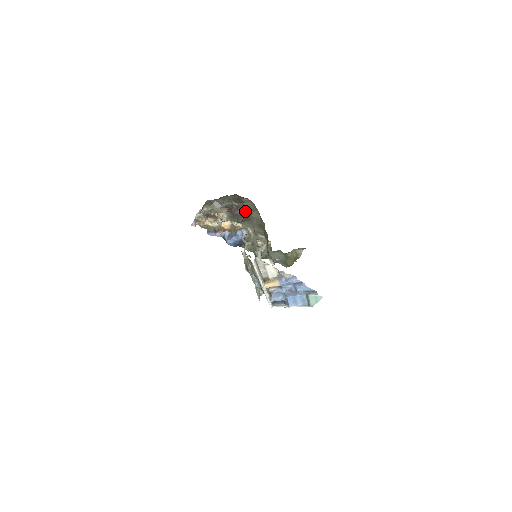
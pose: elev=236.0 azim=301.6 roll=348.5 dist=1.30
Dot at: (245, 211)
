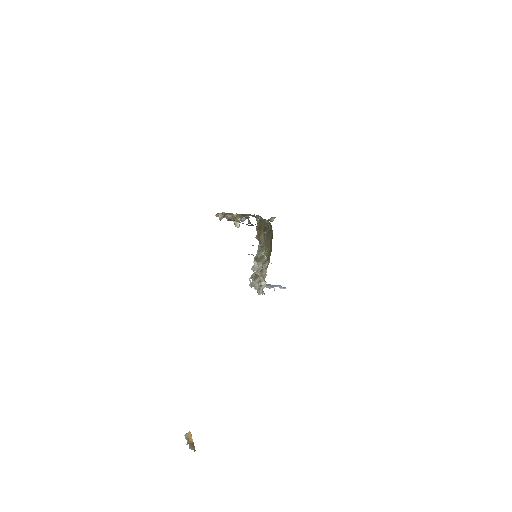
Dot at: occluded
